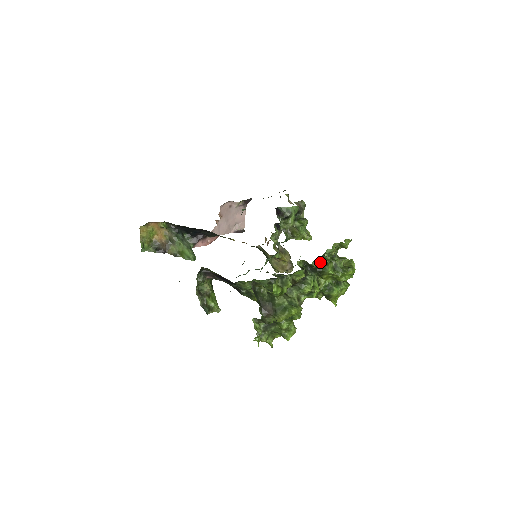
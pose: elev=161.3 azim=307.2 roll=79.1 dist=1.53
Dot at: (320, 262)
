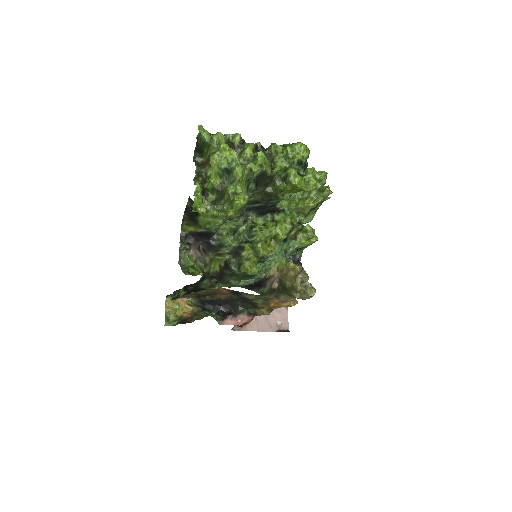
Dot at: occluded
